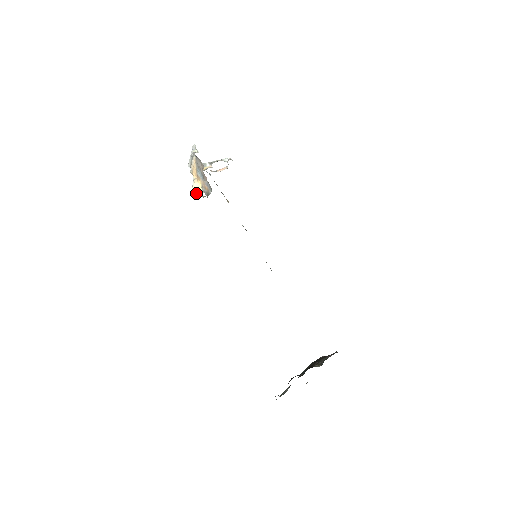
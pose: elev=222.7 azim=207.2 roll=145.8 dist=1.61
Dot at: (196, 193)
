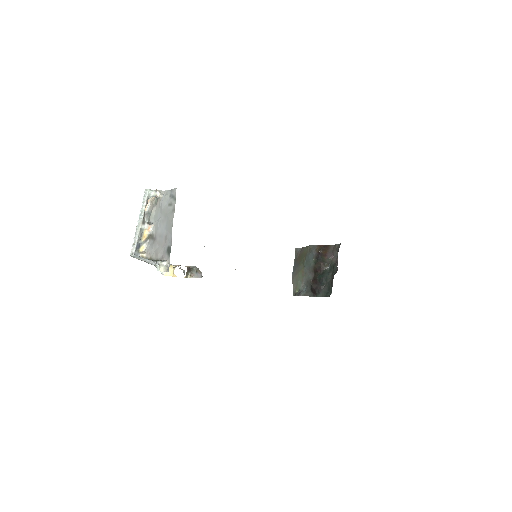
Dot at: (173, 275)
